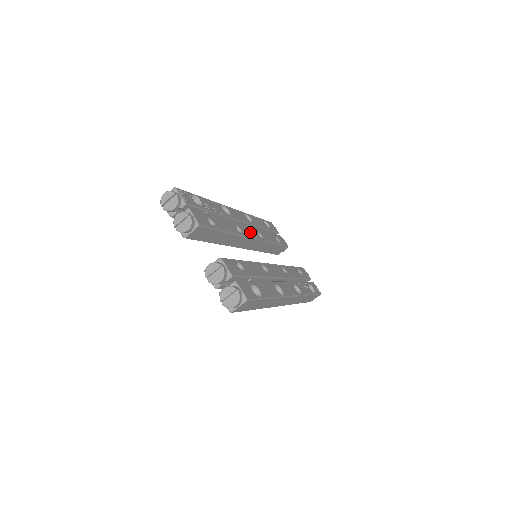
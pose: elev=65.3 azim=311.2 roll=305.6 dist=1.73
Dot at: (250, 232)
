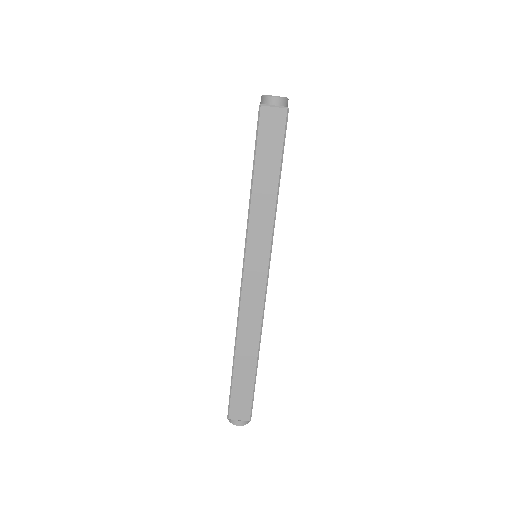
Dot at: occluded
